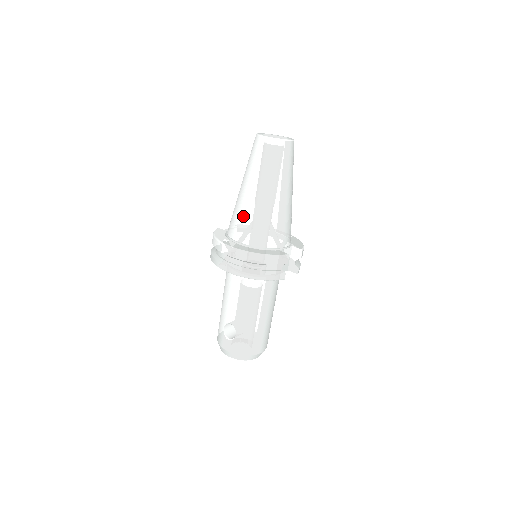
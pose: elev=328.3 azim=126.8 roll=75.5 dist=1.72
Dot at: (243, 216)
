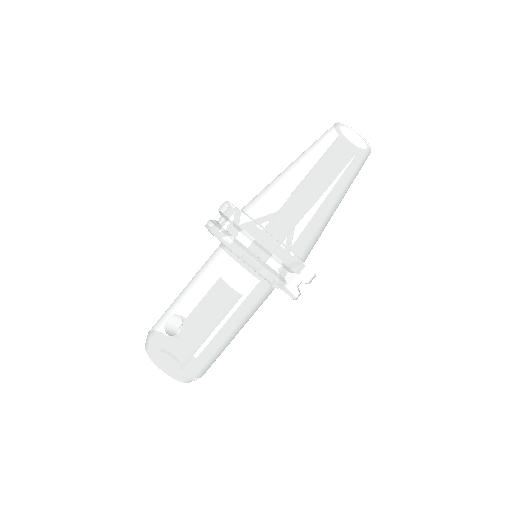
Dot at: (275, 193)
